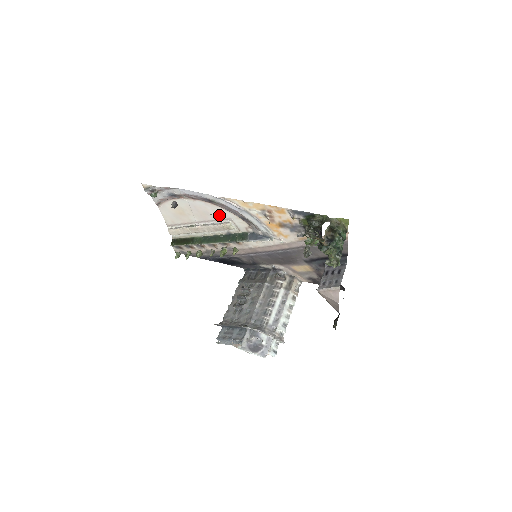
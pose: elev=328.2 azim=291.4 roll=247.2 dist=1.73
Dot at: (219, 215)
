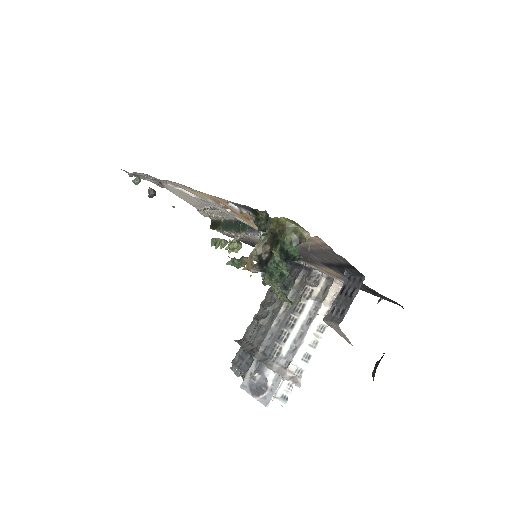
Dot at: occluded
